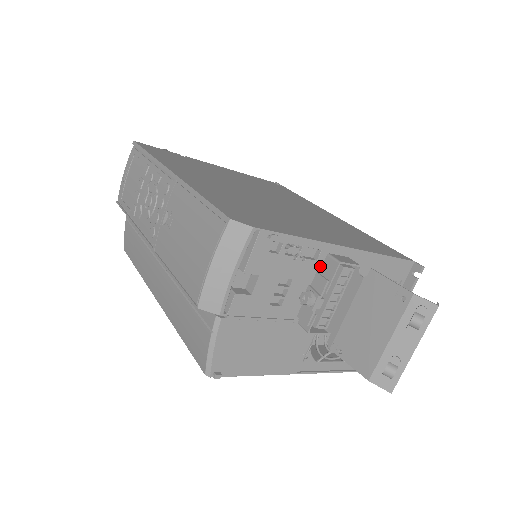
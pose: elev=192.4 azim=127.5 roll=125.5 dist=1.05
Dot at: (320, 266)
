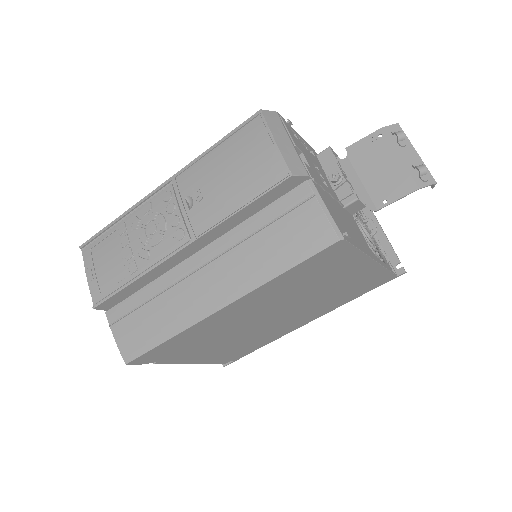
Dot at: (320, 163)
